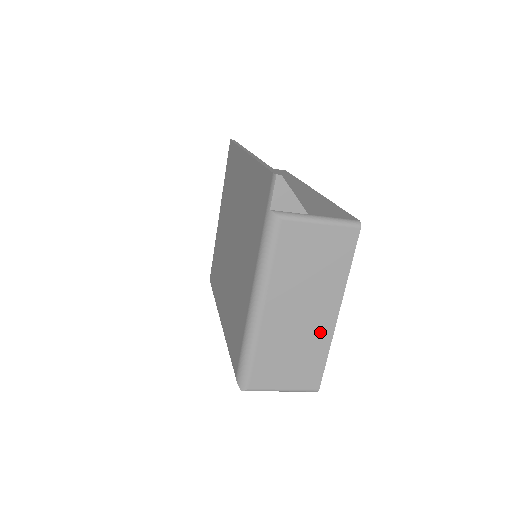
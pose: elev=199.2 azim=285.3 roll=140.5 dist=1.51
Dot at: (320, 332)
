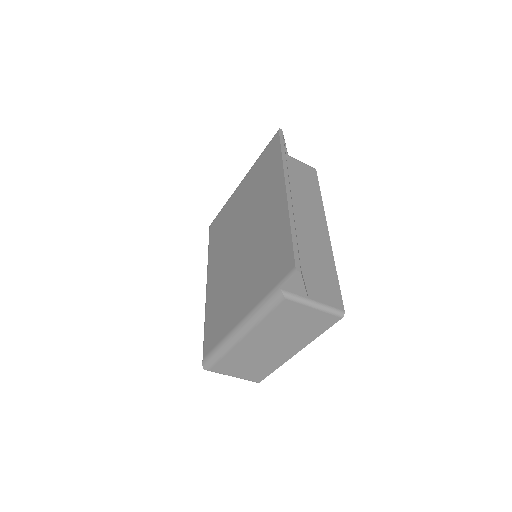
Dot at: (278, 358)
